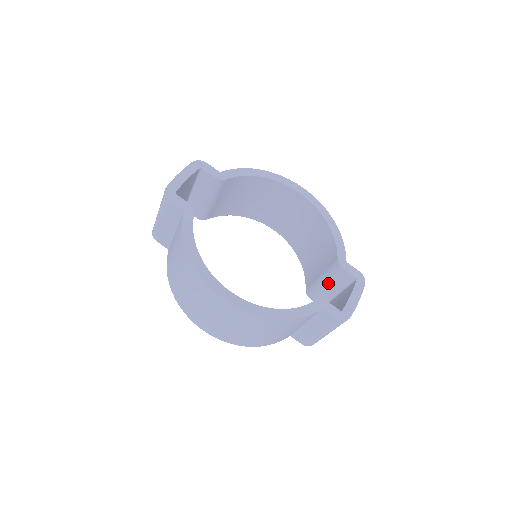
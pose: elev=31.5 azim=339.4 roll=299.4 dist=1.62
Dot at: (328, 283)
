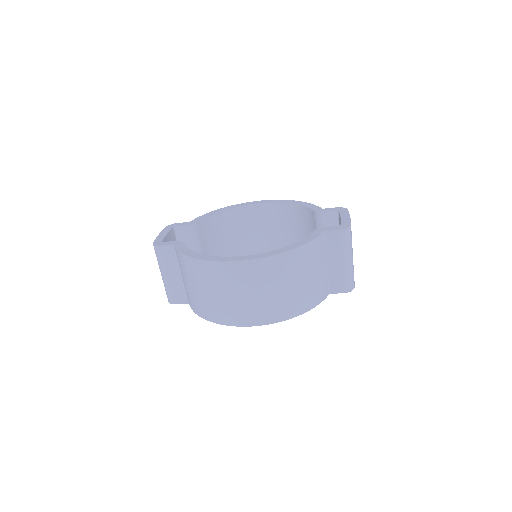
Dot at: occluded
